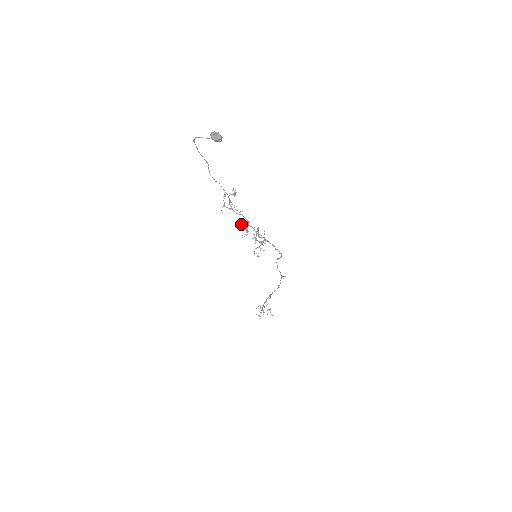
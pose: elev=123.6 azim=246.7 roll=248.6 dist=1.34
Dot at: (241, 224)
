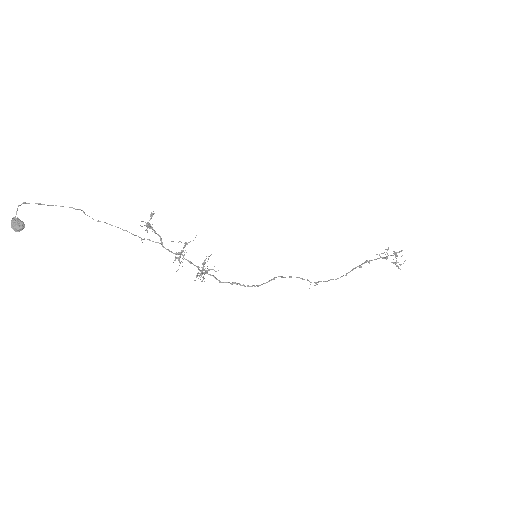
Dot at: (184, 243)
